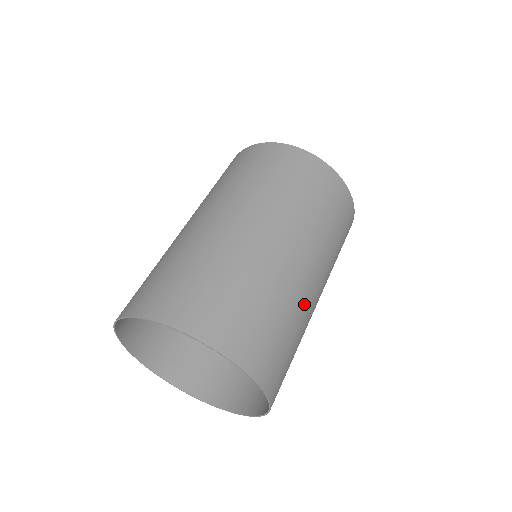
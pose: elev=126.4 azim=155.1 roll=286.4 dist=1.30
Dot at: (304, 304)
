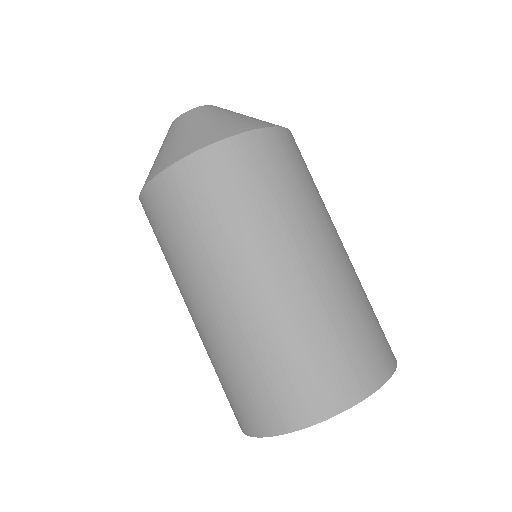
Dot at: (355, 273)
